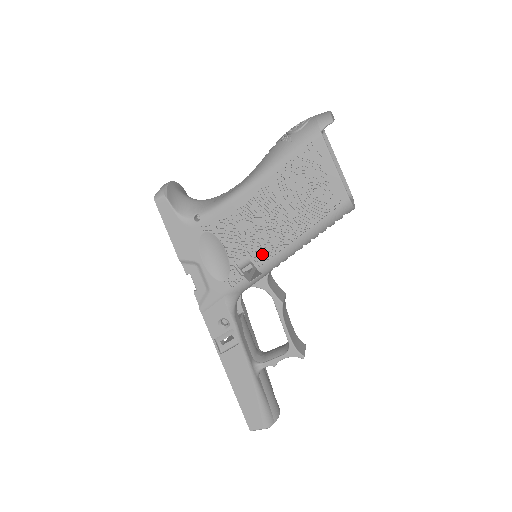
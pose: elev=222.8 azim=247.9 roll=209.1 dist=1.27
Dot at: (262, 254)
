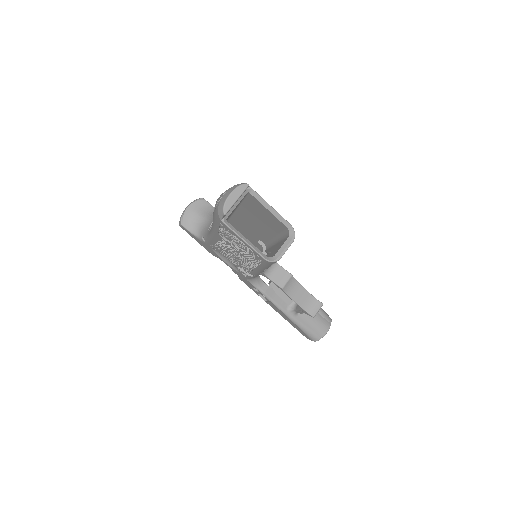
Dot at: (246, 268)
